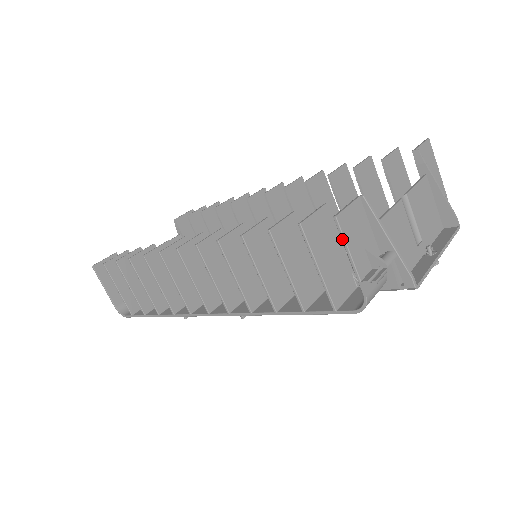
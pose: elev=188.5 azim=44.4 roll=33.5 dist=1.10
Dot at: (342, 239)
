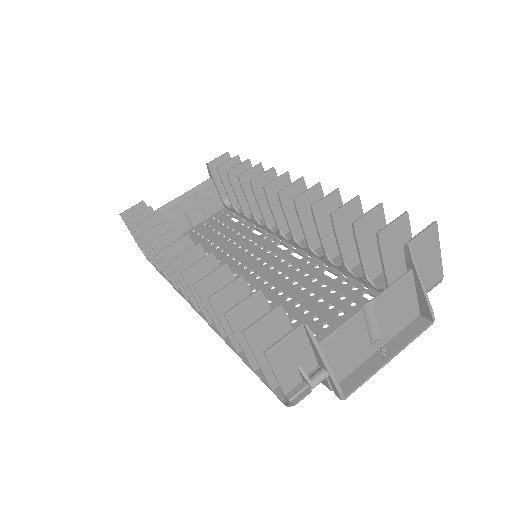
Dot at: occluded
